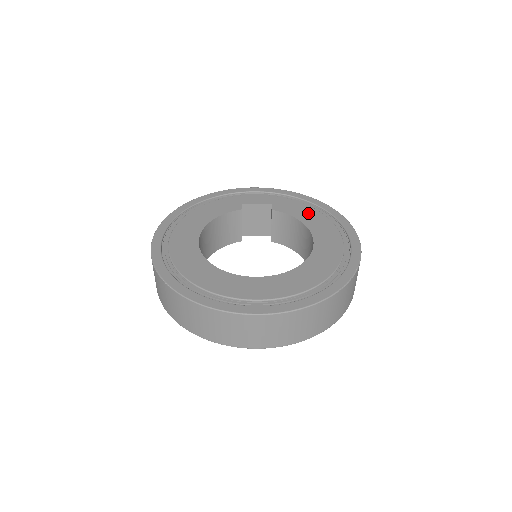
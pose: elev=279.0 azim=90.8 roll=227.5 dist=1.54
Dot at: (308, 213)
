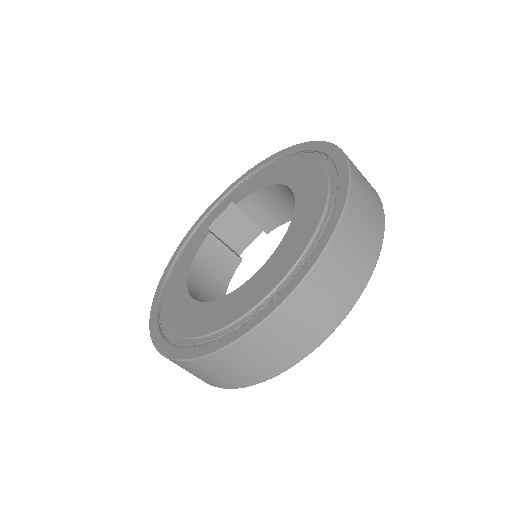
Dot at: (267, 174)
